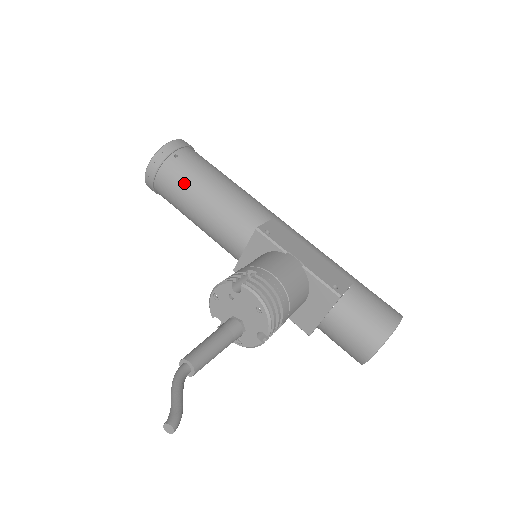
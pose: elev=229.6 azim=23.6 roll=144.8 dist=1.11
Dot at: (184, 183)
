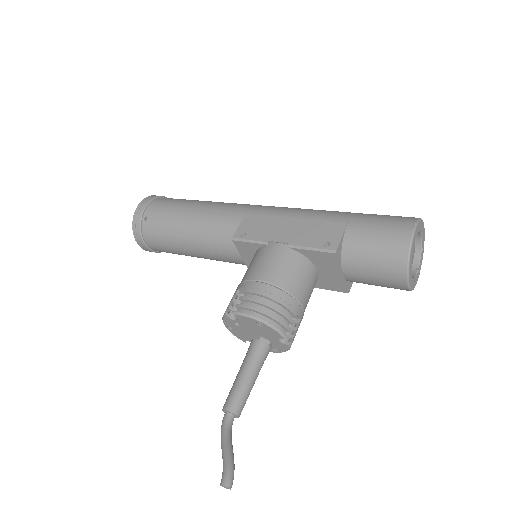
Dot at: (165, 237)
